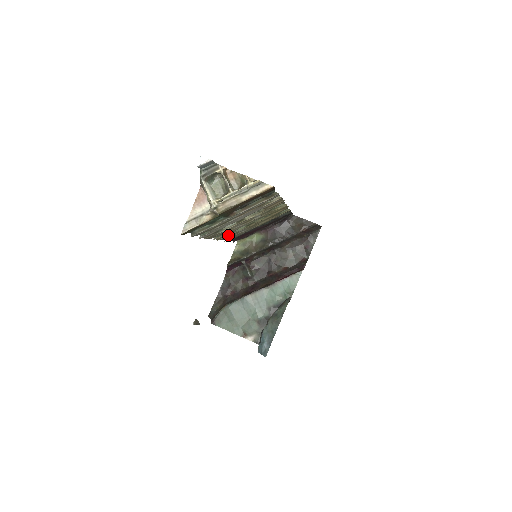
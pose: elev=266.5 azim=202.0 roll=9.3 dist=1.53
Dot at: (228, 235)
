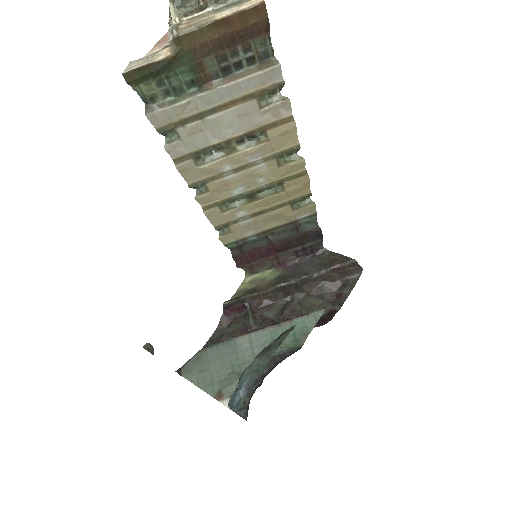
Dot at: (221, 212)
